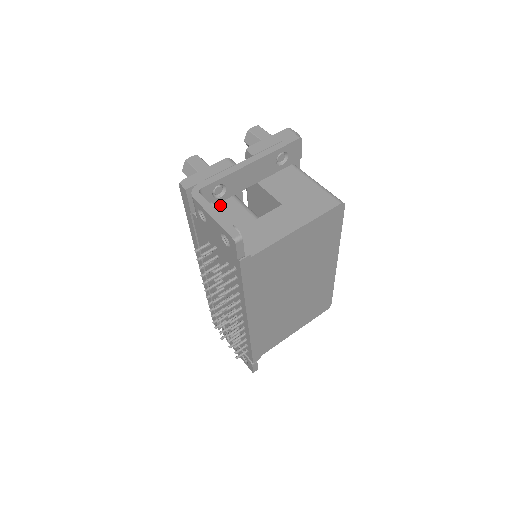
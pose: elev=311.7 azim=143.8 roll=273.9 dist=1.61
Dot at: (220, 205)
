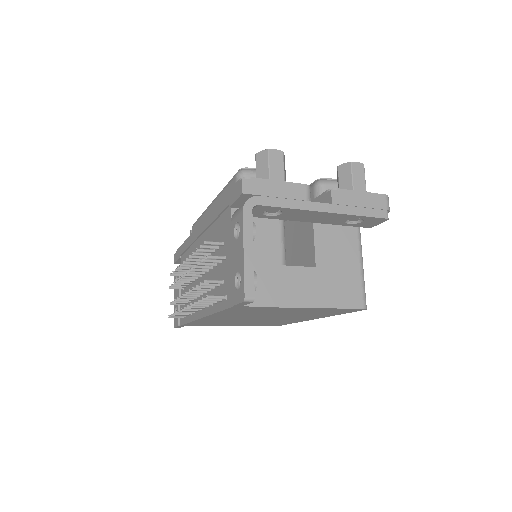
Dot at: (262, 219)
